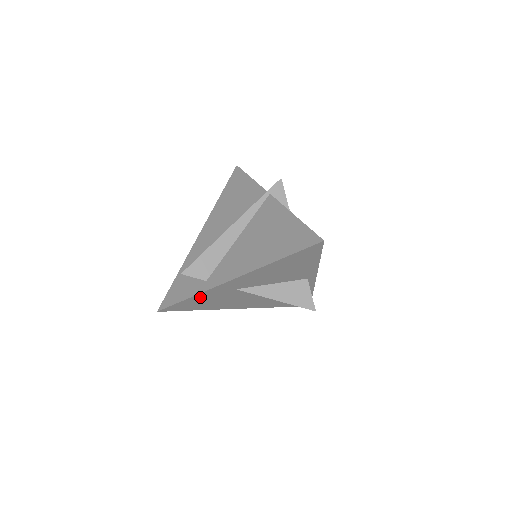
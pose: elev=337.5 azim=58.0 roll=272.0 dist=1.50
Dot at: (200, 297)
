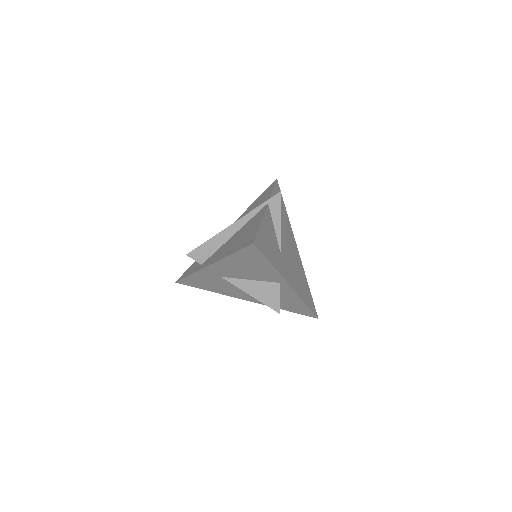
Dot at: (197, 277)
